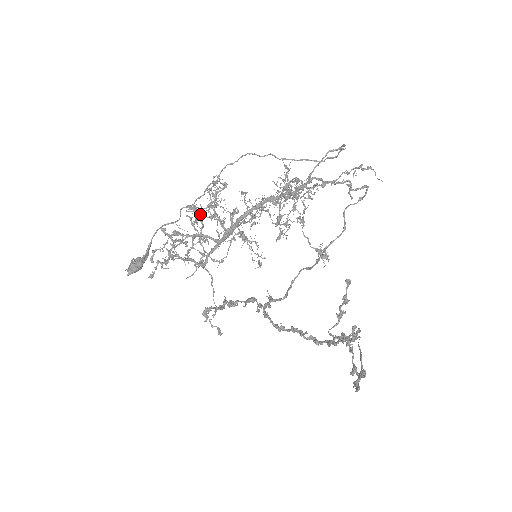
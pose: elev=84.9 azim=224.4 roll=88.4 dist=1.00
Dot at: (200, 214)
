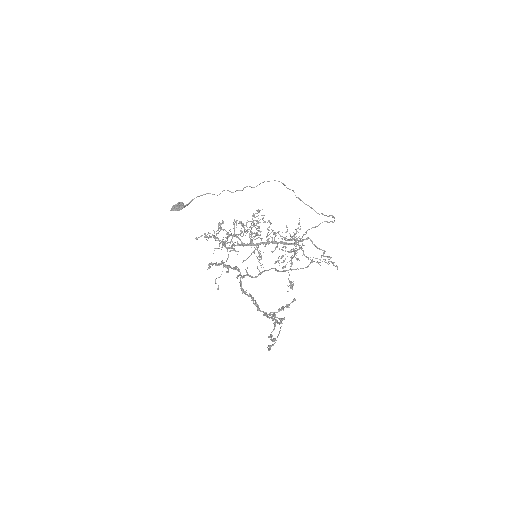
Dot at: (244, 230)
